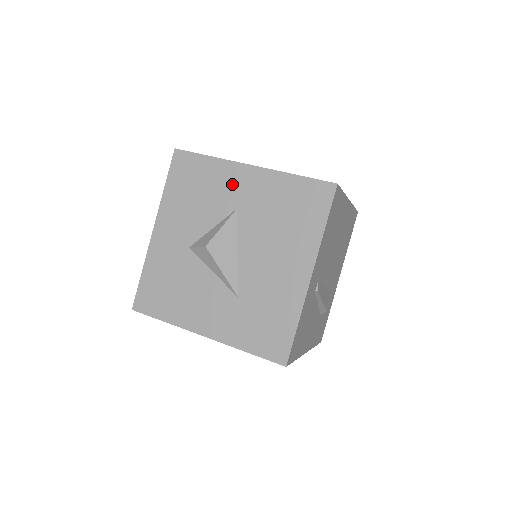
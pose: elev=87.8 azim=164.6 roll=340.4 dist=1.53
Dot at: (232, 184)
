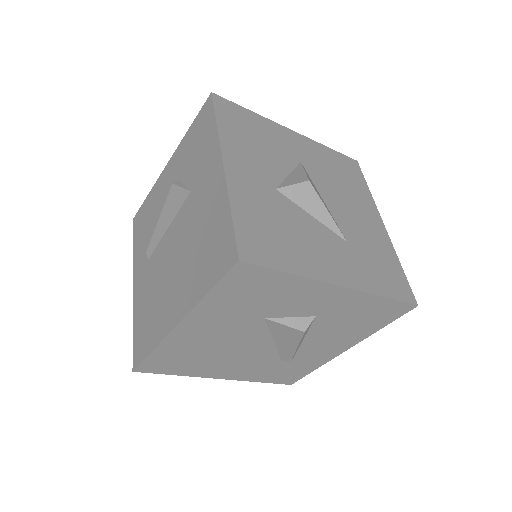
Dot at: (286, 140)
